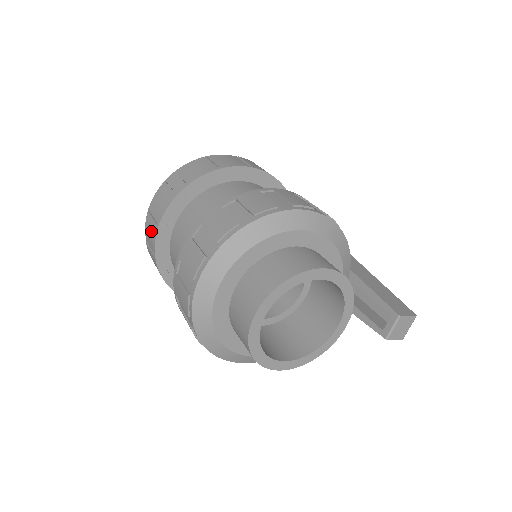
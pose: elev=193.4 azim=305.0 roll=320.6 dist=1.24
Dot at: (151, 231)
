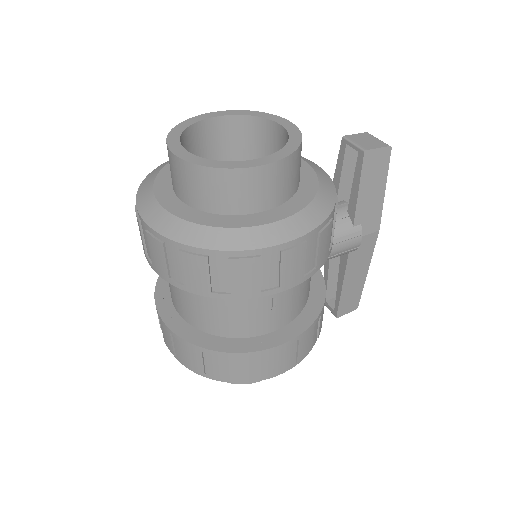
Dot at: occluded
